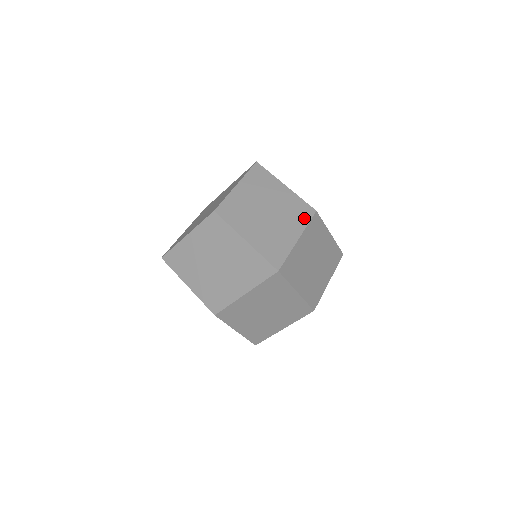
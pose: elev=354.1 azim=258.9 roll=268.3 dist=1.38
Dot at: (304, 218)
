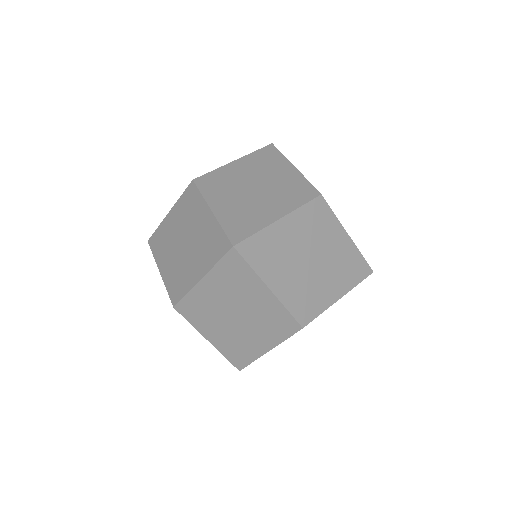
Dot at: (283, 334)
